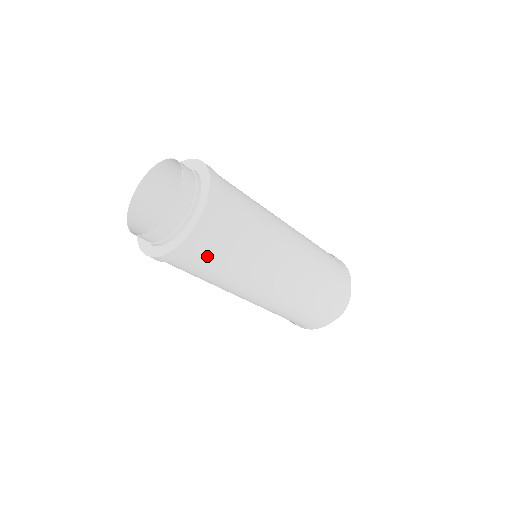
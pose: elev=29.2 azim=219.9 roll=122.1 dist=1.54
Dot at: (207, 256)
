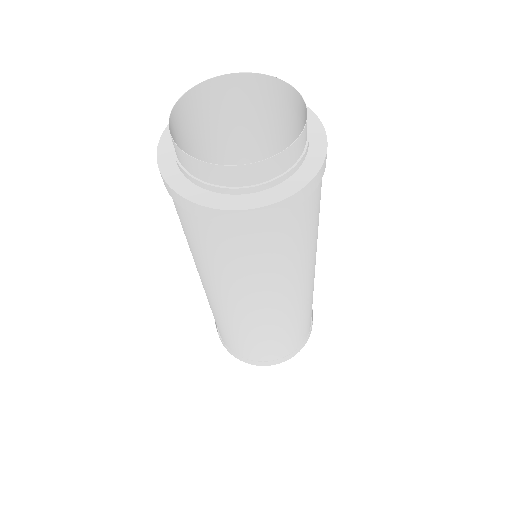
Dot at: occluded
